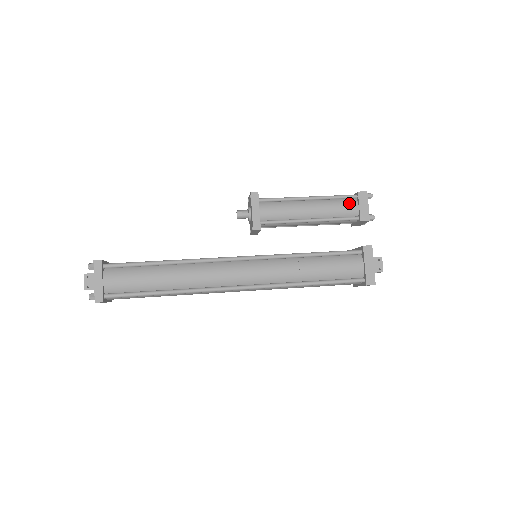
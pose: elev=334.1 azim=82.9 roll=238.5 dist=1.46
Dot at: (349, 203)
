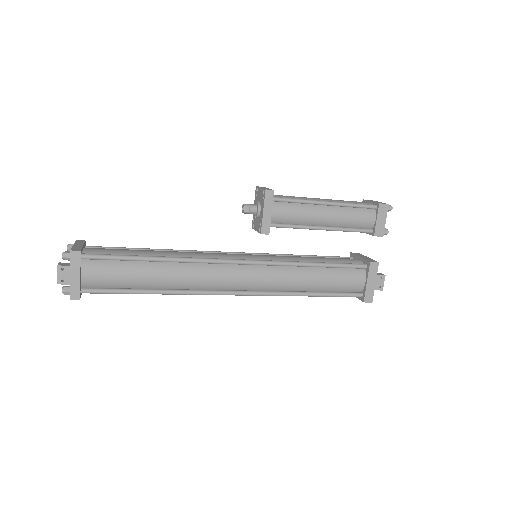
Dot at: (367, 214)
